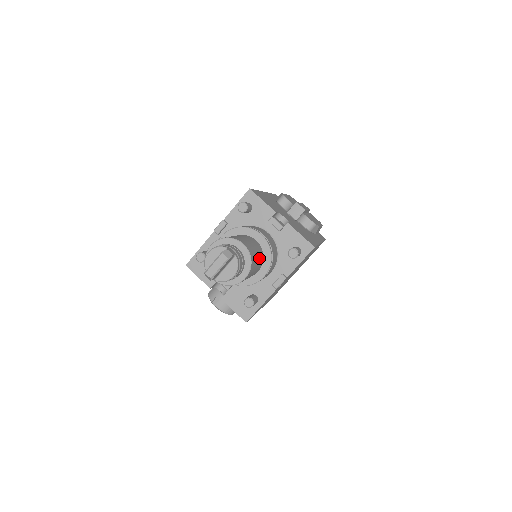
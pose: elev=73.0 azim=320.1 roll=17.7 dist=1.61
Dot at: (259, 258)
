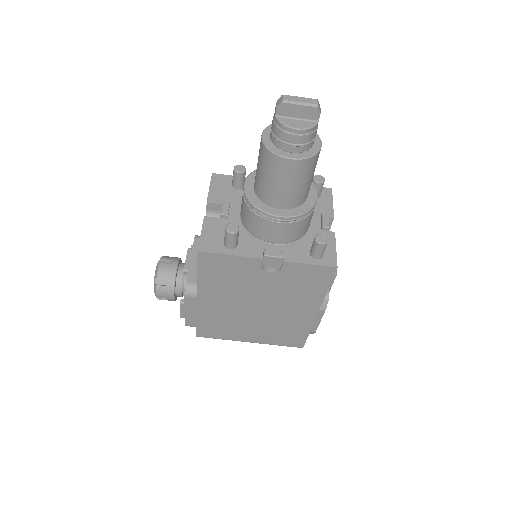
Dot at: (304, 189)
